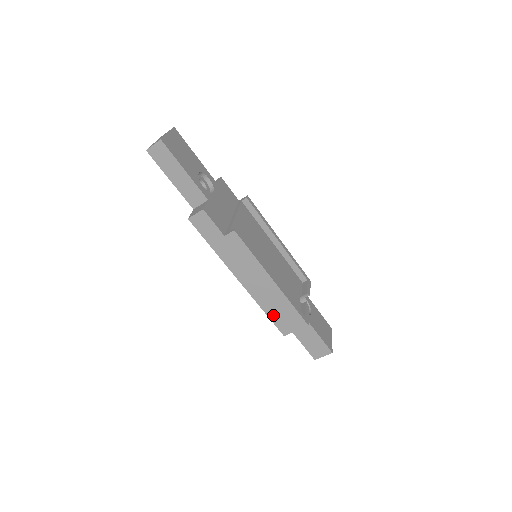
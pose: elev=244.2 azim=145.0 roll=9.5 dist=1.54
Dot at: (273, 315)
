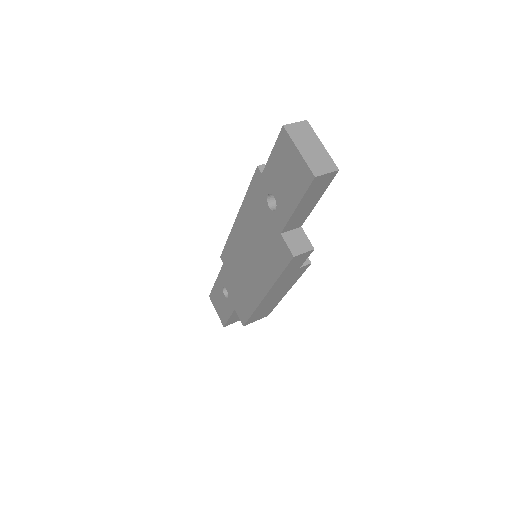
Dot at: (255, 315)
